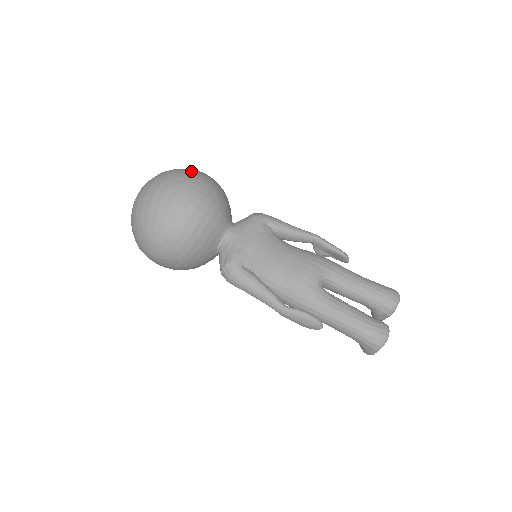
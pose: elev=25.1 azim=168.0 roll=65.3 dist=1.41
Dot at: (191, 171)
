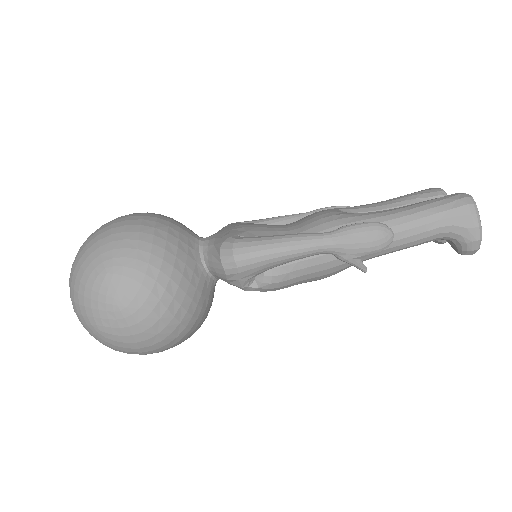
Dot at: occluded
